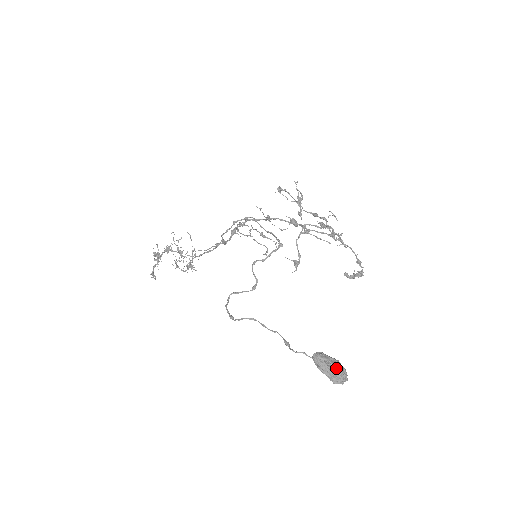
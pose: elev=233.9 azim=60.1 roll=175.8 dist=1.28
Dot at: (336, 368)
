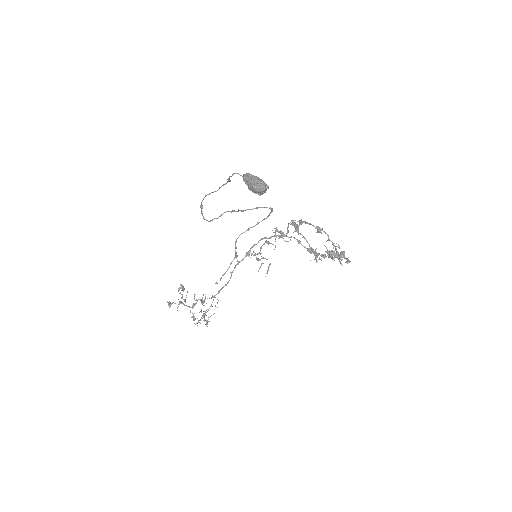
Dot at: (259, 179)
